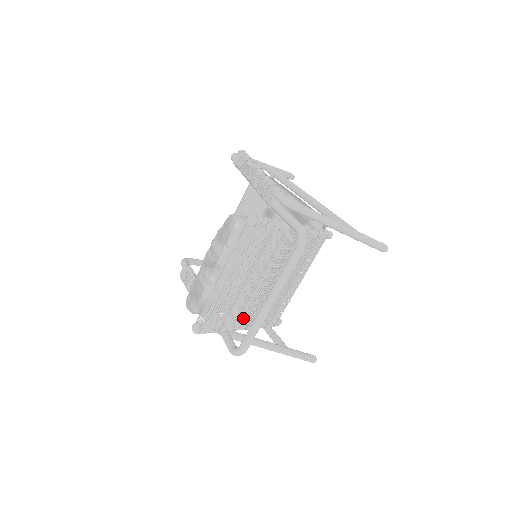
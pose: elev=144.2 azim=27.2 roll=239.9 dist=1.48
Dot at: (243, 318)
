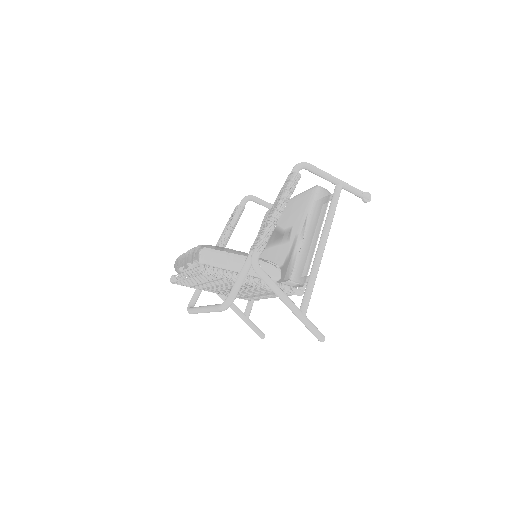
Dot at: (212, 290)
